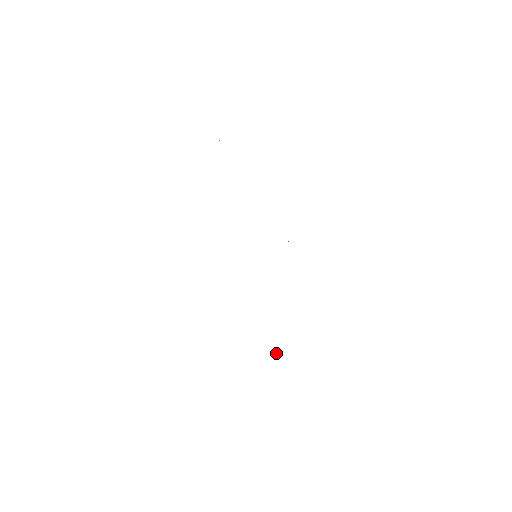
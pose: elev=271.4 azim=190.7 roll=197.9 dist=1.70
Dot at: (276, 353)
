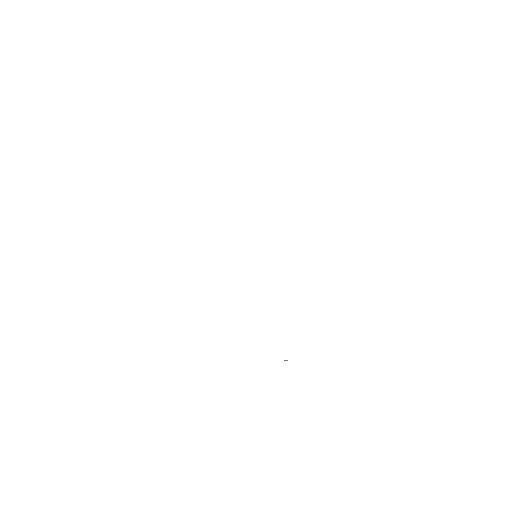
Dot at: (284, 360)
